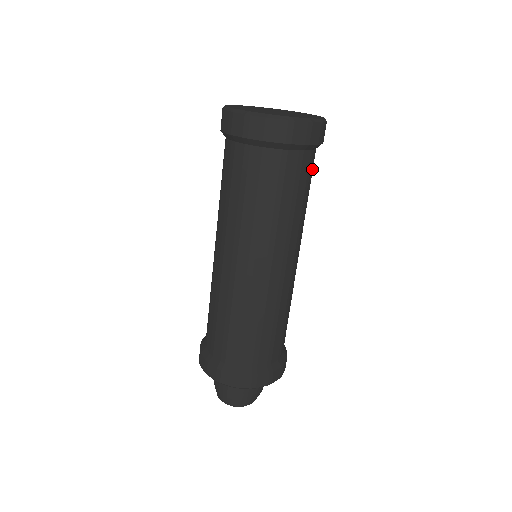
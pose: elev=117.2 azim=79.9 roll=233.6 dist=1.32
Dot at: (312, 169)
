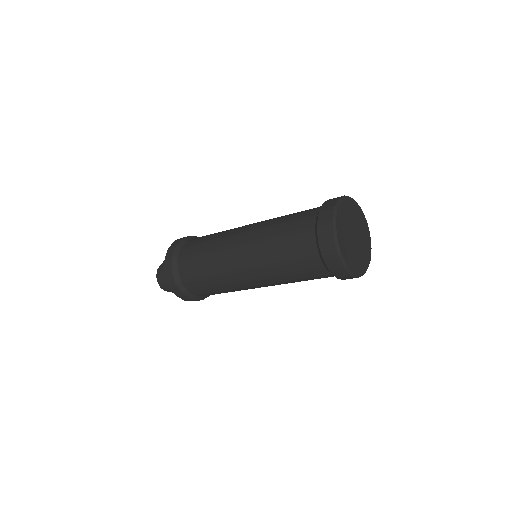
Dot at: occluded
